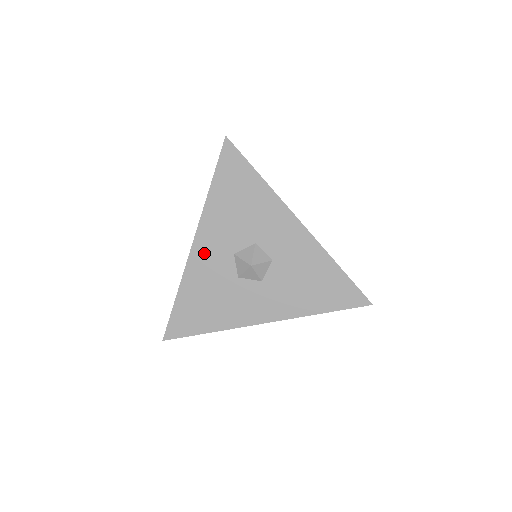
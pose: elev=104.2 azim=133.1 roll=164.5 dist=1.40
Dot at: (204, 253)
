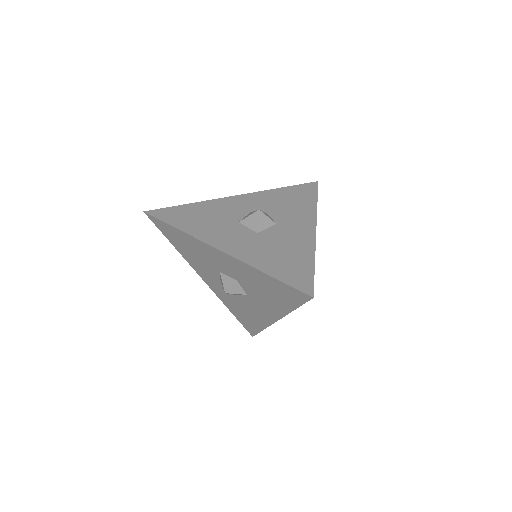
Dot at: (212, 284)
